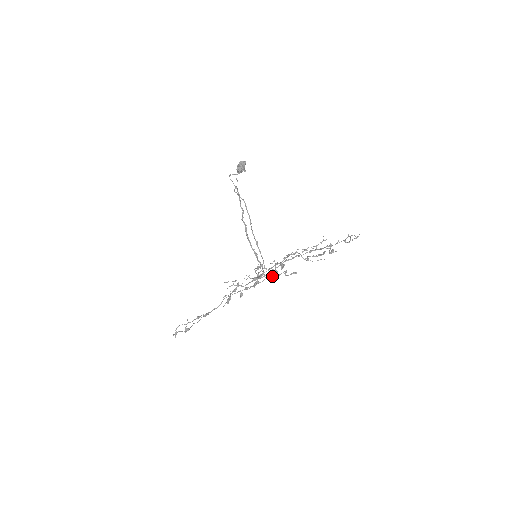
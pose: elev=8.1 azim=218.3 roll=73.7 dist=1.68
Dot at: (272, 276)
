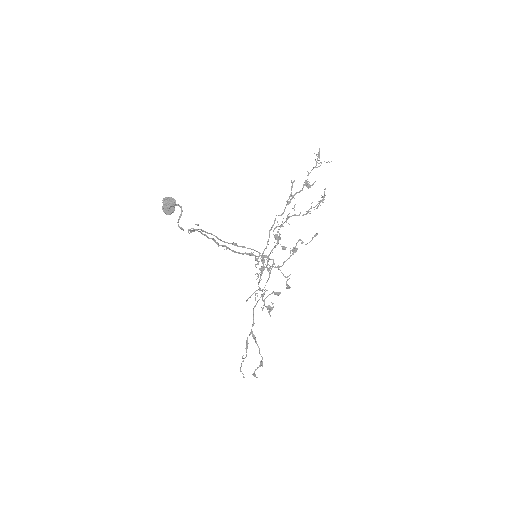
Dot at: (291, 255)
